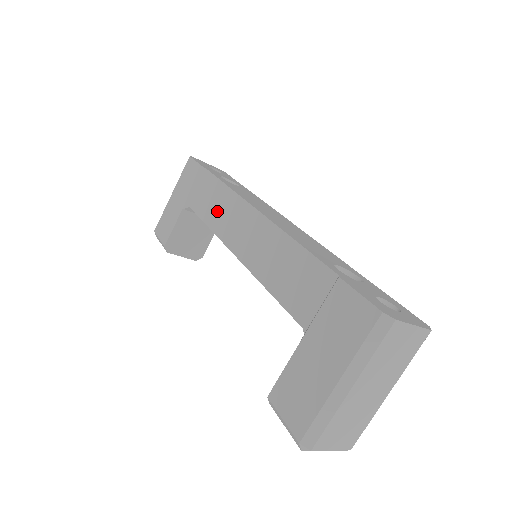
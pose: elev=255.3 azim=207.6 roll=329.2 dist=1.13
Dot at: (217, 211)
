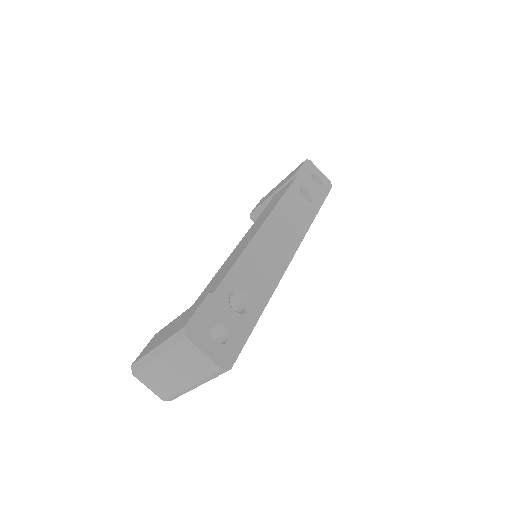
Dot at: (267, 209)
